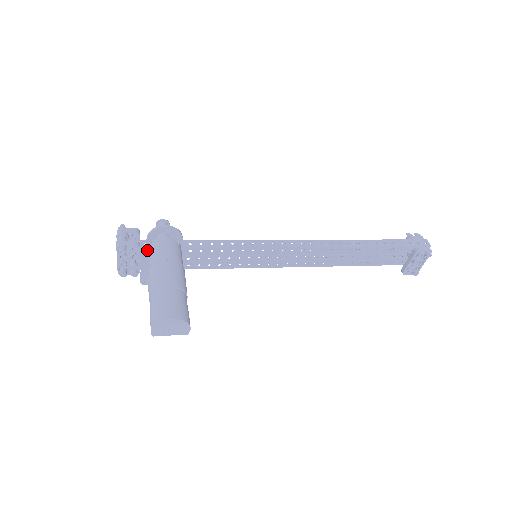
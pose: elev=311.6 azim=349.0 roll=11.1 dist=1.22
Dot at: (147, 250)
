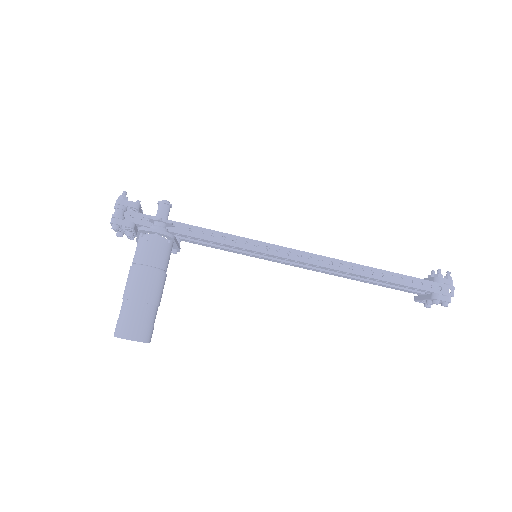
Dot at: (139, 234)
